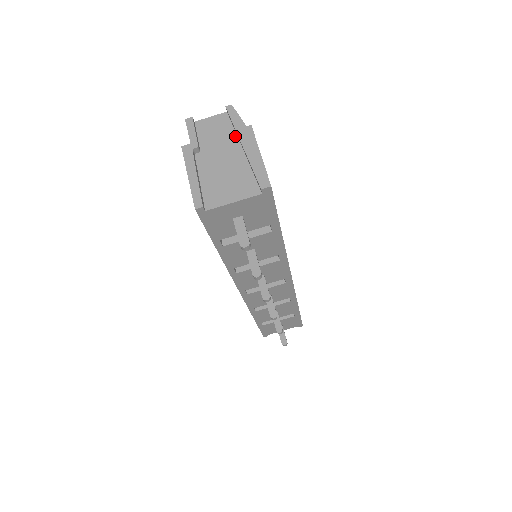
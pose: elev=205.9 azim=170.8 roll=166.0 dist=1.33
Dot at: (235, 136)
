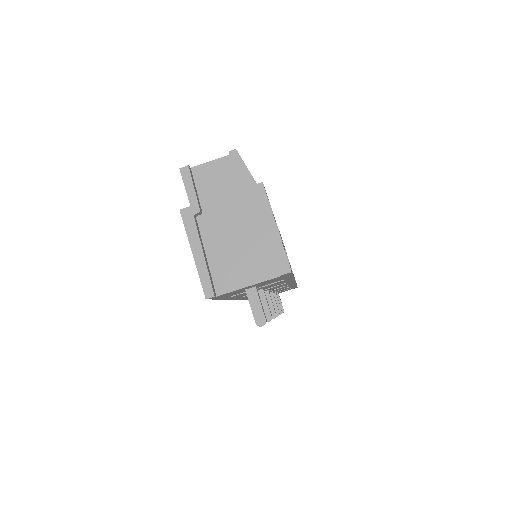
Dot at: (243, 193)
